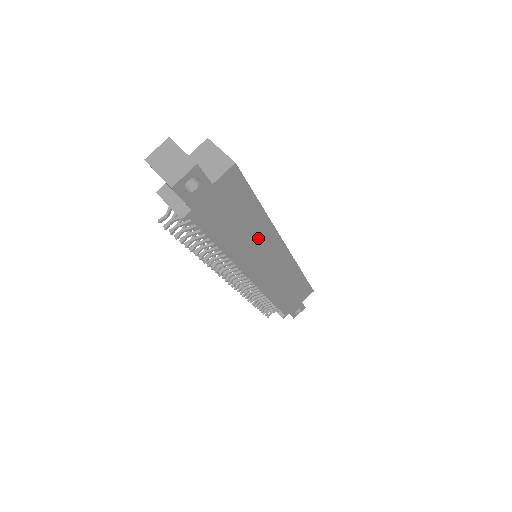
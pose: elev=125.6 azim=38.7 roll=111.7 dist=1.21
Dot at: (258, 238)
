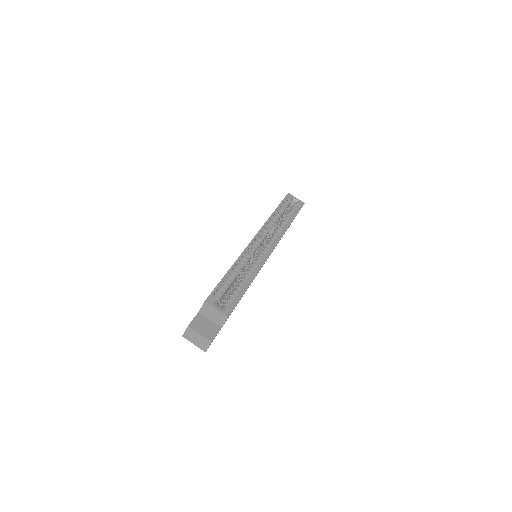
Dot at: (254, 278)
